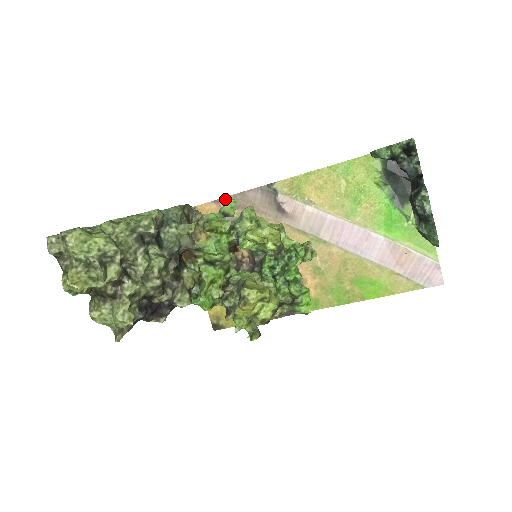
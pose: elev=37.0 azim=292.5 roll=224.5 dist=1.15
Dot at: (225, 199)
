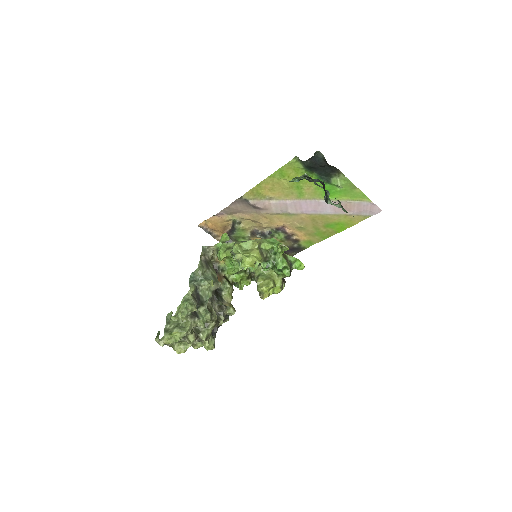
Dot at: (220, 213)
